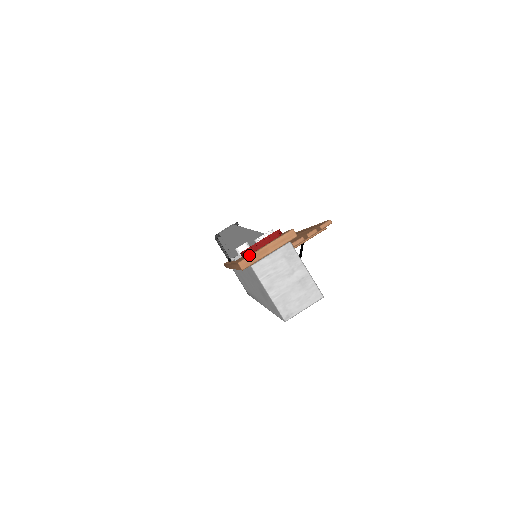
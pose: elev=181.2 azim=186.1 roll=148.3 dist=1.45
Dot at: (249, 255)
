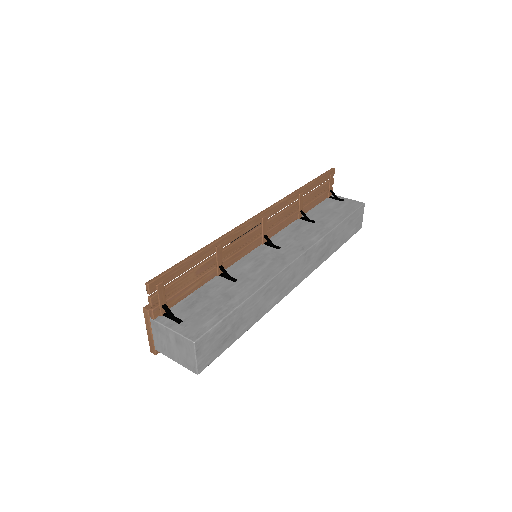
Dot at: (149, 343)
